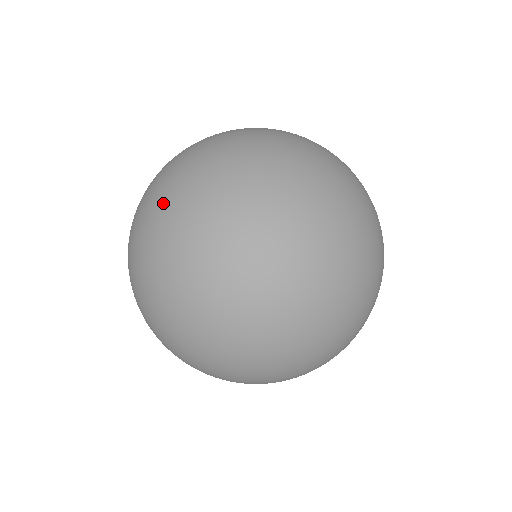
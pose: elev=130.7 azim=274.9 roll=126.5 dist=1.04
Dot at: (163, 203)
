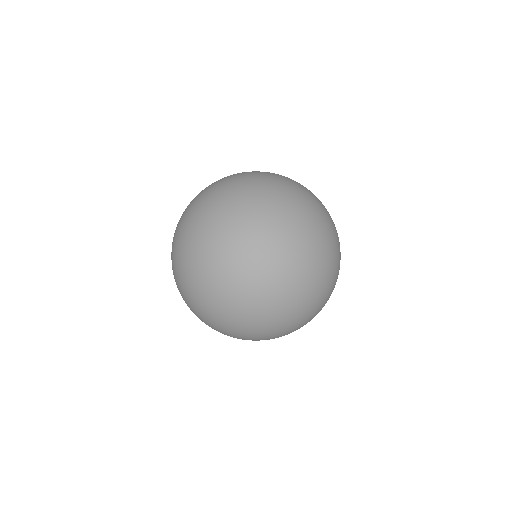
Dot at: (259, 176)
